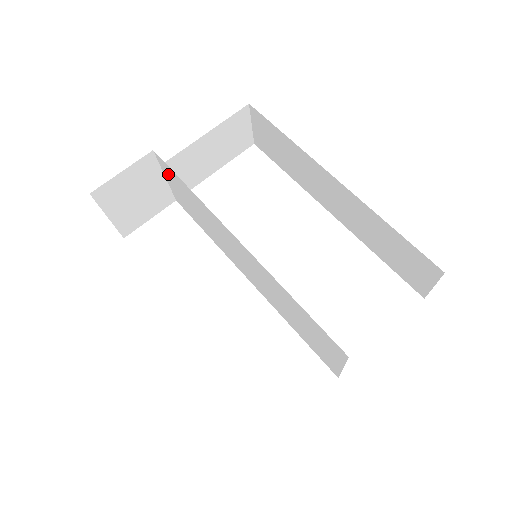
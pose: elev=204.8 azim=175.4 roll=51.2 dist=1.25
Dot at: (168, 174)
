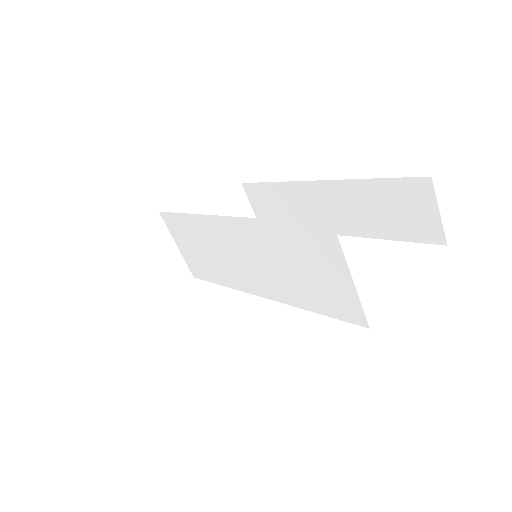
Dot at: (174, 231)
